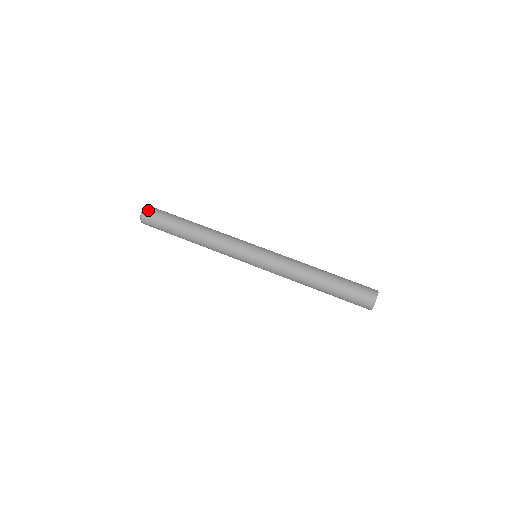
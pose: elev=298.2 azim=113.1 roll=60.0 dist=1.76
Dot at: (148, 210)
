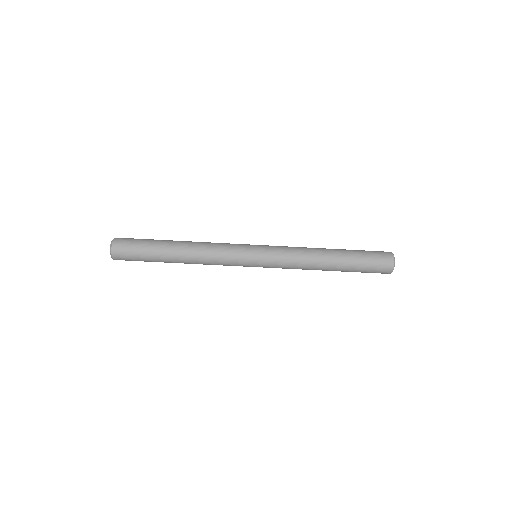
Dot at: (118, 259)
